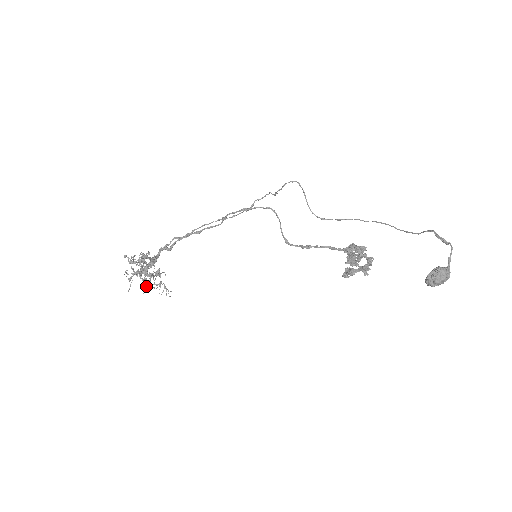
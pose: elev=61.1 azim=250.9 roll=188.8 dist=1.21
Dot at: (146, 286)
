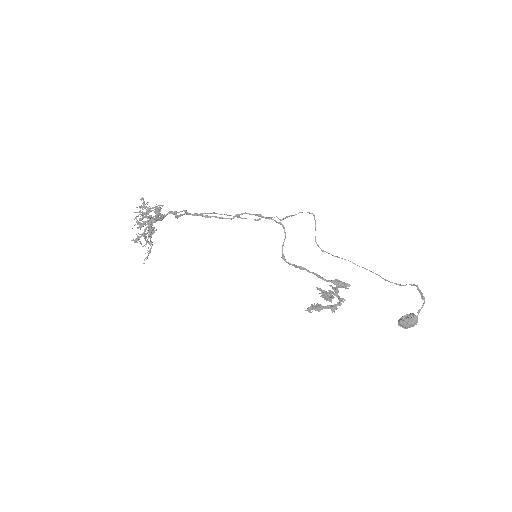
Dot at: (140, 237)
